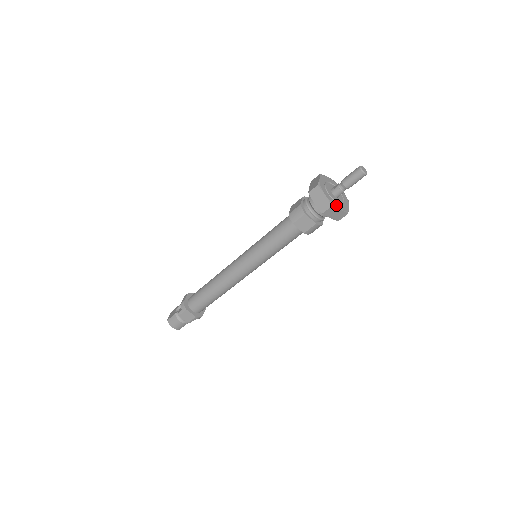
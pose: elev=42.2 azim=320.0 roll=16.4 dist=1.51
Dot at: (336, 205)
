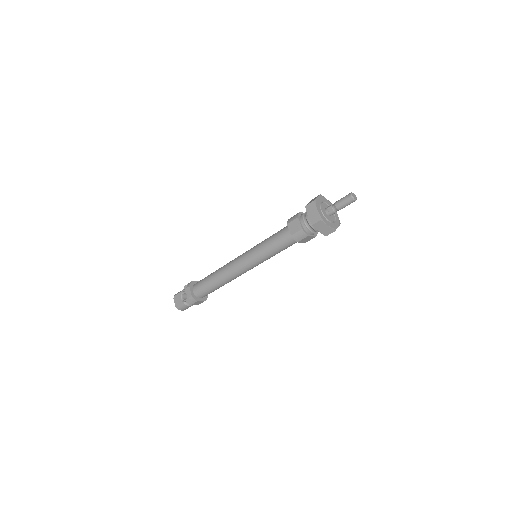
Dot at: (335, 226)
